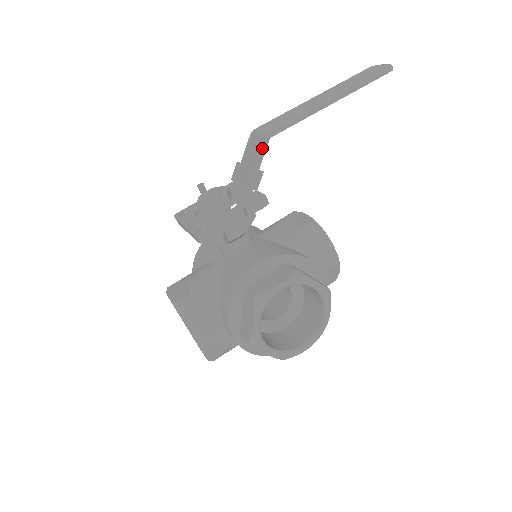
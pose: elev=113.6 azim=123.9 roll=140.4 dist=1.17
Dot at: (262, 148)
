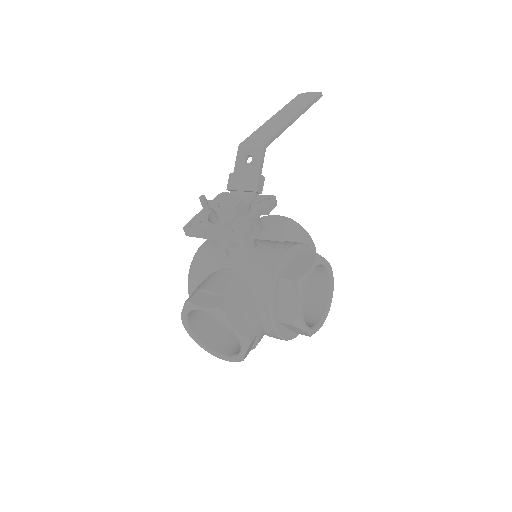
Dot at: (262, 157)
